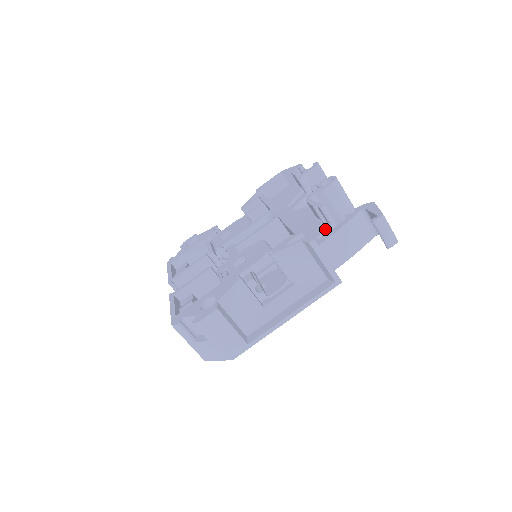
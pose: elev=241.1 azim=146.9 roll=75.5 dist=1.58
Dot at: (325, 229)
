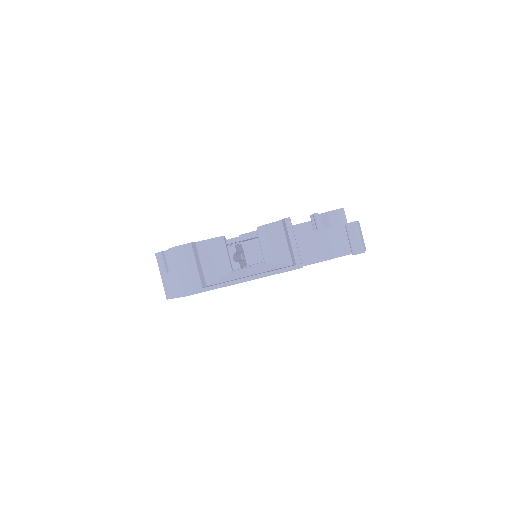
Dot at: occluded
